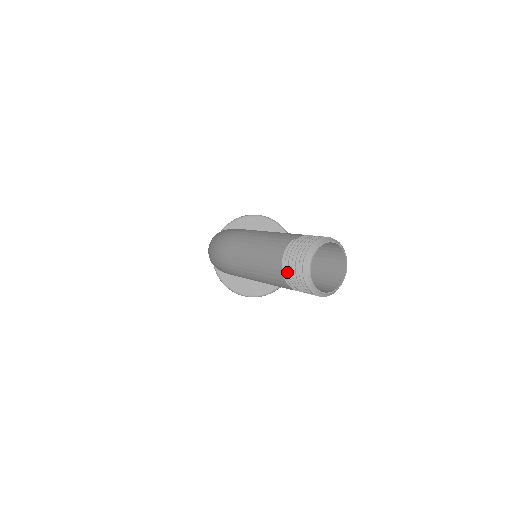
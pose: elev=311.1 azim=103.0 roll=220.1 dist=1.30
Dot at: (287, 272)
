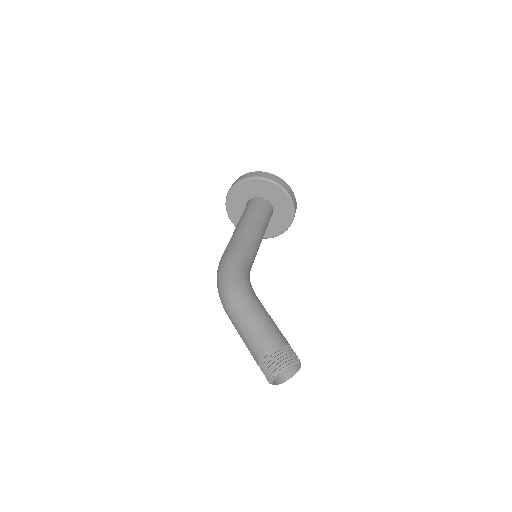
Dot at: (261, 368)
